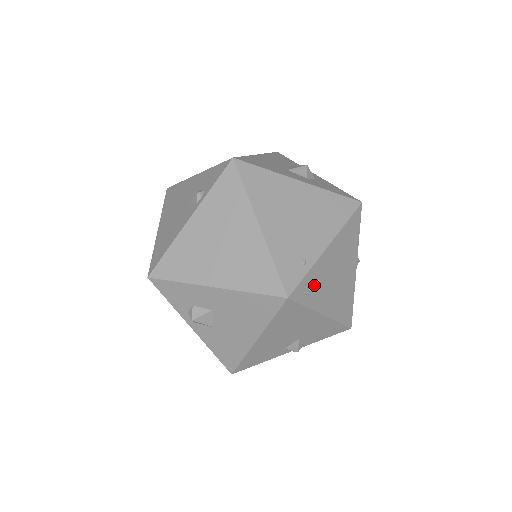
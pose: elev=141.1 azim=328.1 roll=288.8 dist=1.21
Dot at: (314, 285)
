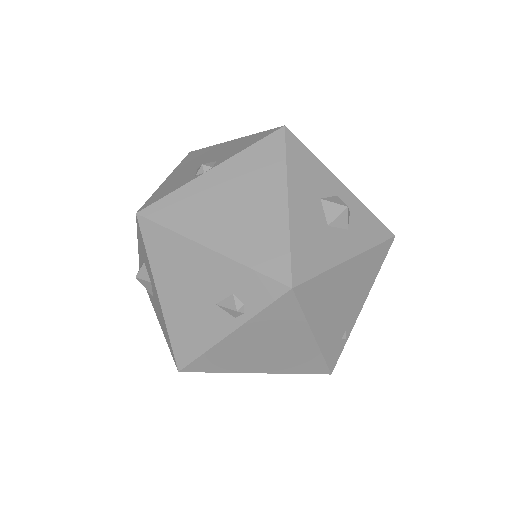
Dot at: occluded
